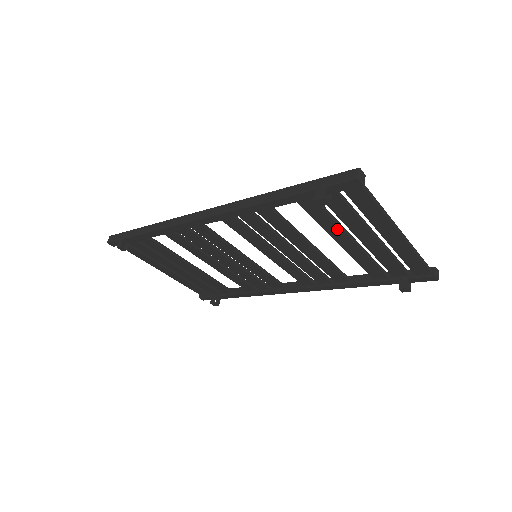
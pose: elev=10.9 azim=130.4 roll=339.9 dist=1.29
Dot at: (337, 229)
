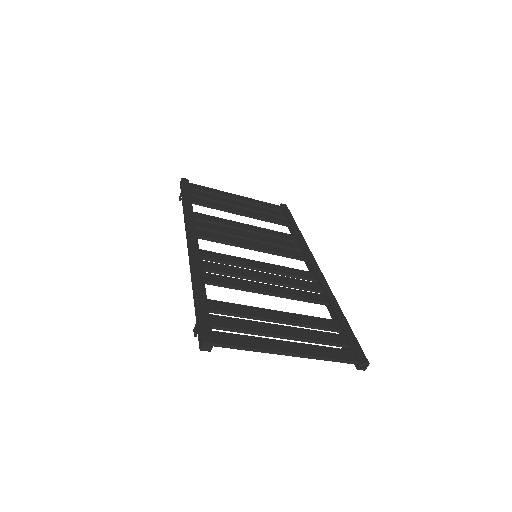
Dot at: (256, 317)
